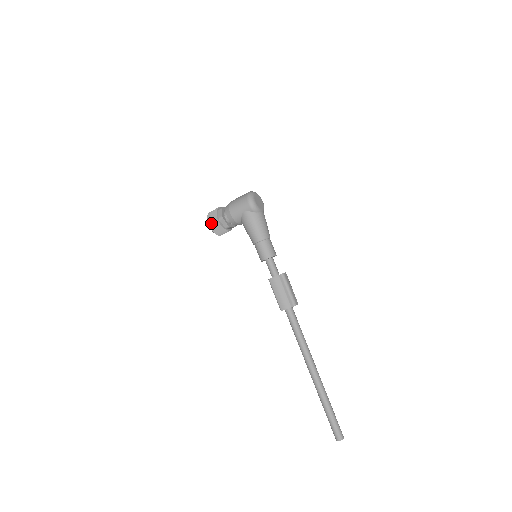
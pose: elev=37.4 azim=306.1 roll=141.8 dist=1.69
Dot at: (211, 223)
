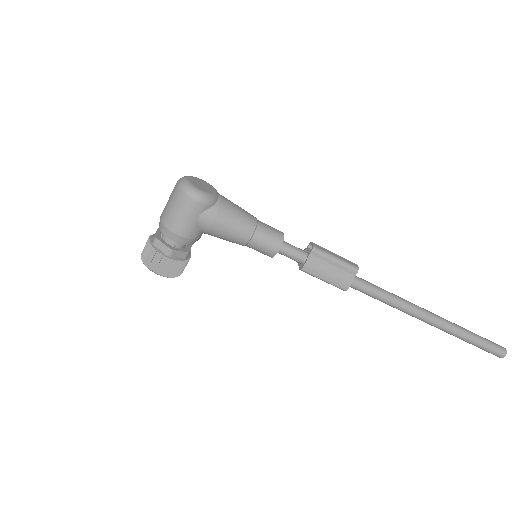
Dot at: (161, 270)
